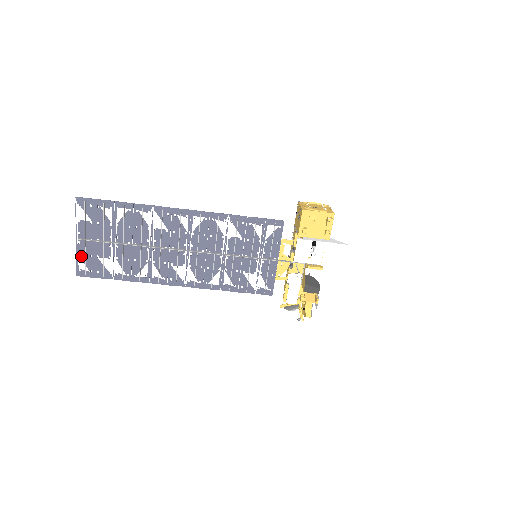
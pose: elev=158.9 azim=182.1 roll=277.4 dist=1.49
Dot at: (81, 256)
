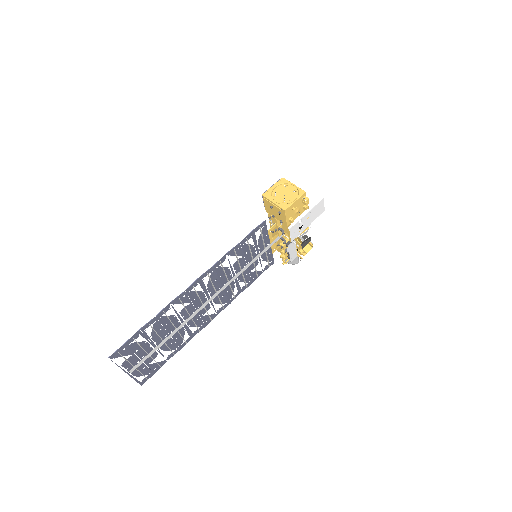
Dot at: (137, 376)
